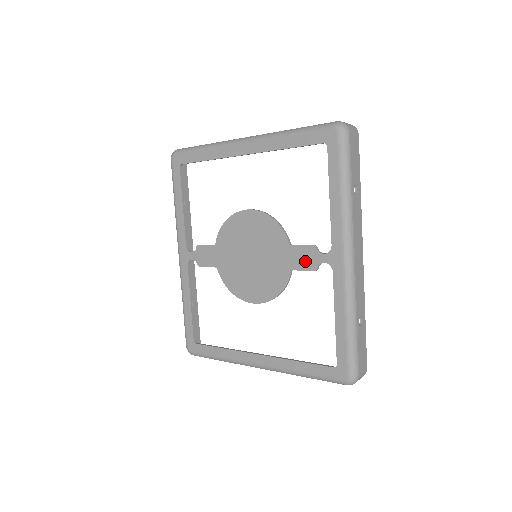
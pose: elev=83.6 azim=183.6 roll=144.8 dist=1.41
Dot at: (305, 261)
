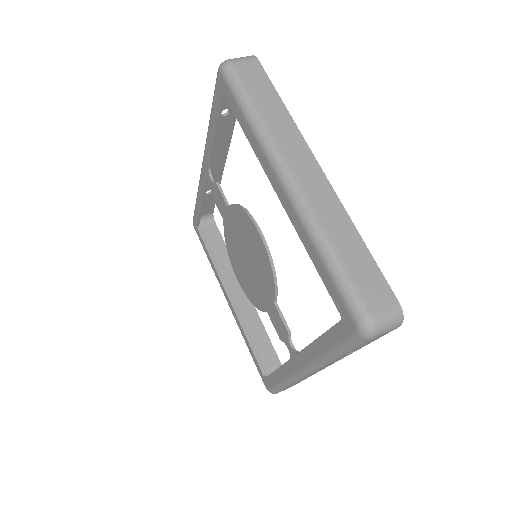
Dot at: (277, 326)
